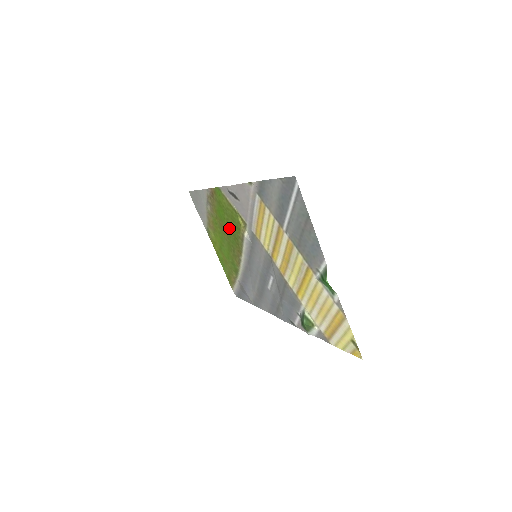
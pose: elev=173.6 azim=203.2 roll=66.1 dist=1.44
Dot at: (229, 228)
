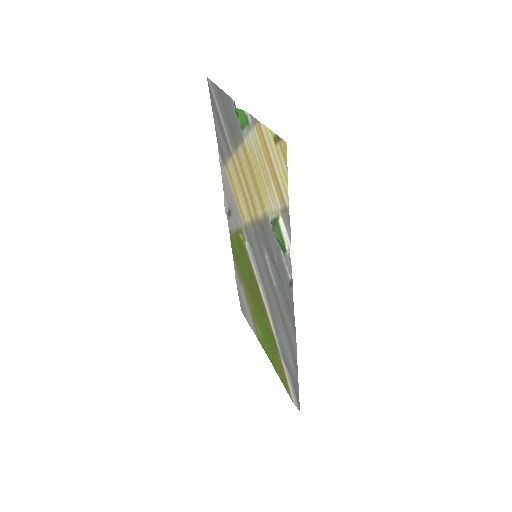
Dot at: (248, 274)
